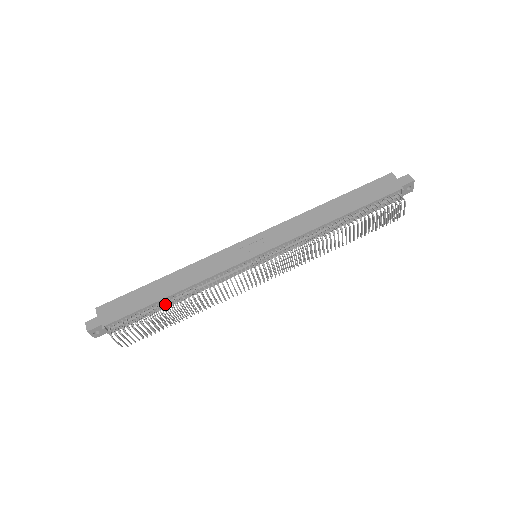
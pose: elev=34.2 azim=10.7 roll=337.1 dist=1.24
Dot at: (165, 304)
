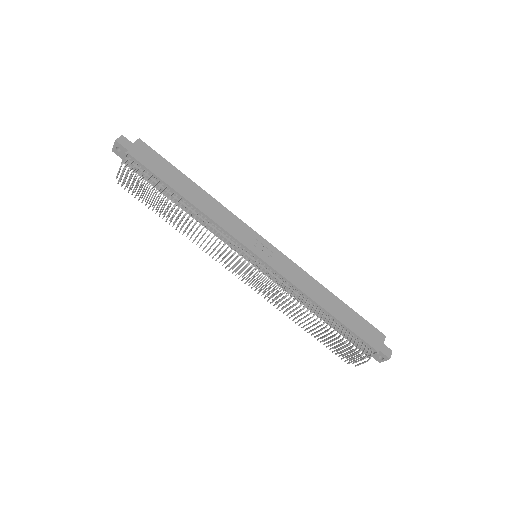
Dot at: (175, 197)
